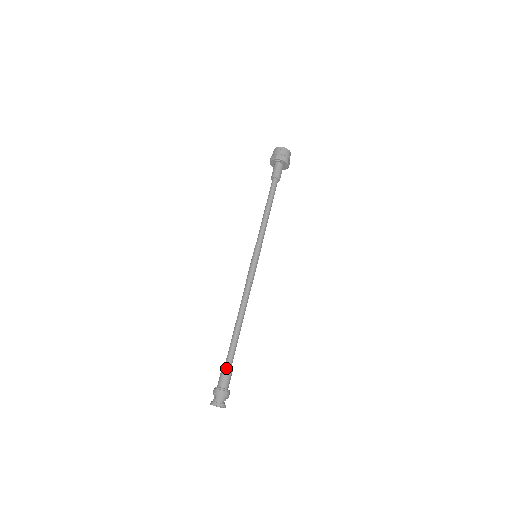
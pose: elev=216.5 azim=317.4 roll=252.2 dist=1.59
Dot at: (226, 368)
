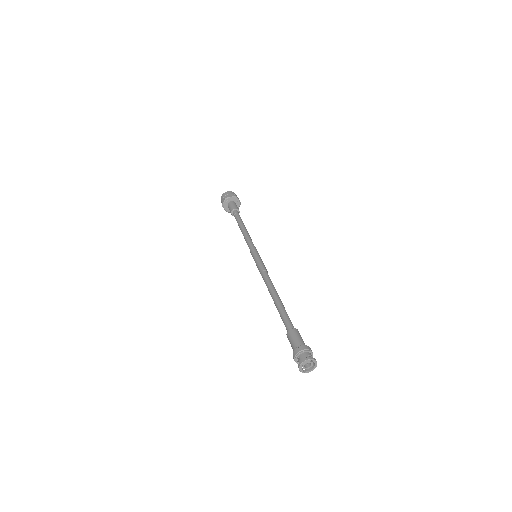
Dot at: (291, 332)
